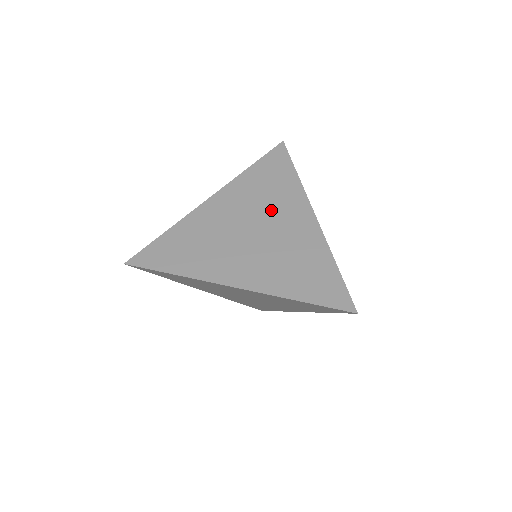
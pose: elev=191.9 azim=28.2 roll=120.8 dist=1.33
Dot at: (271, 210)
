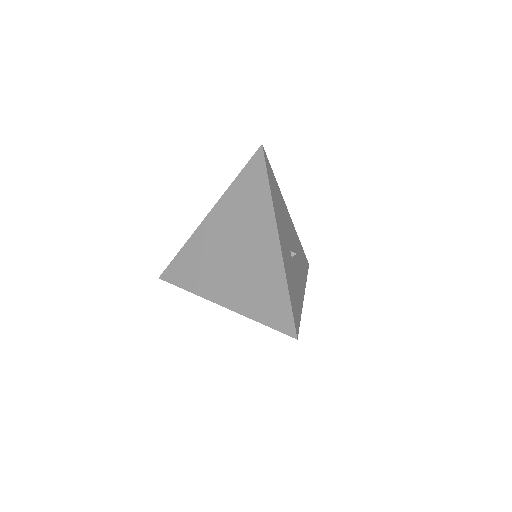
Dot at: (246, 230)
